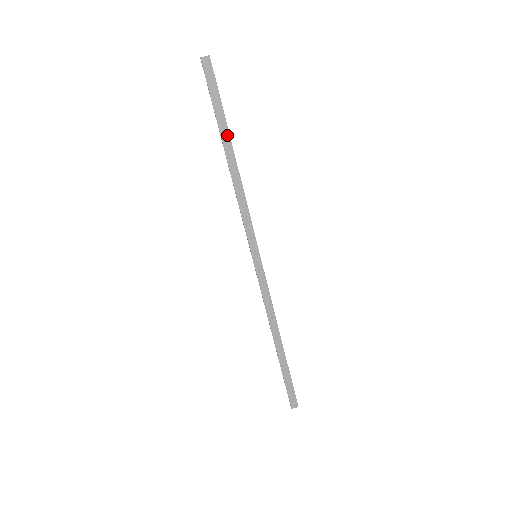
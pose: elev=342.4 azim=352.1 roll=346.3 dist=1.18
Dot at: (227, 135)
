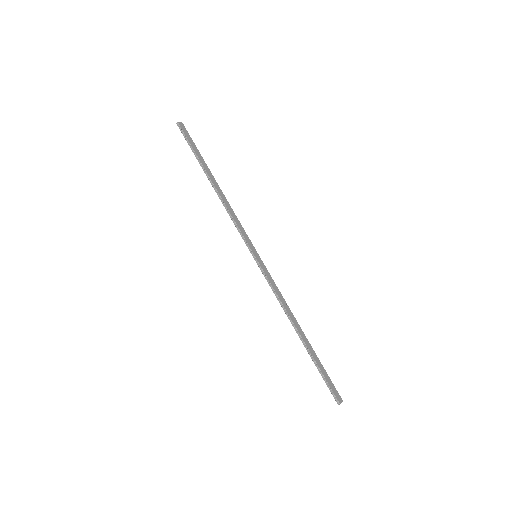
Dot at: (208, 169)
